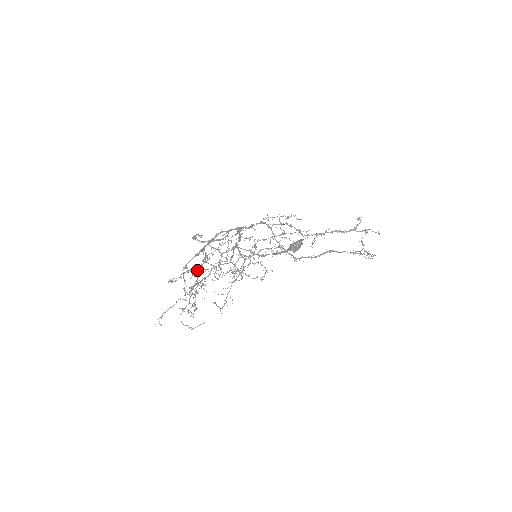
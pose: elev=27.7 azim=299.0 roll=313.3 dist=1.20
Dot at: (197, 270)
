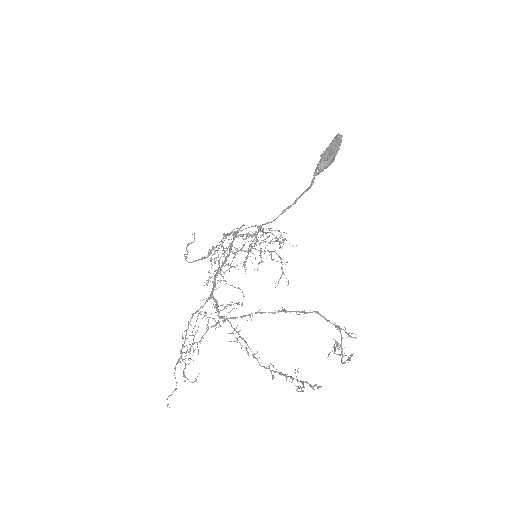
Dot at: (189, 352)
